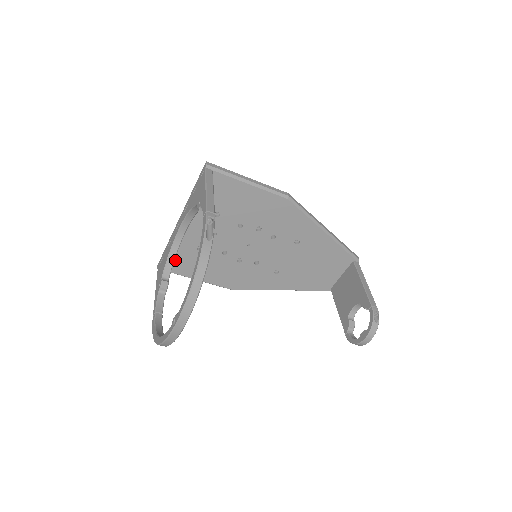
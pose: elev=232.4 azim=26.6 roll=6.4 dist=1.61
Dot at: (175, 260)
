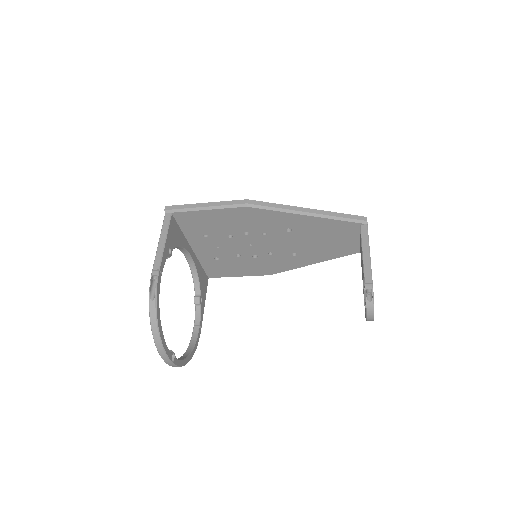
Dot at: (209, 270)
